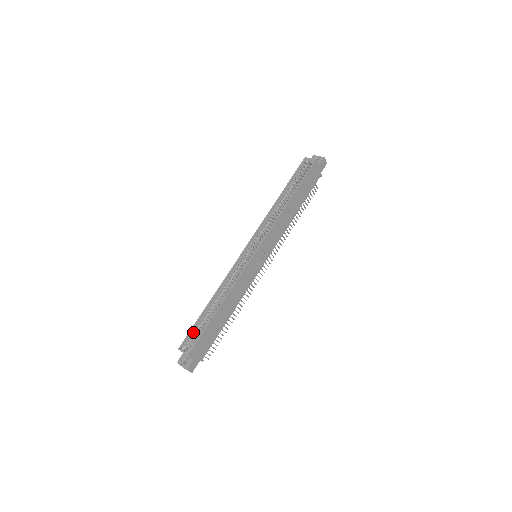
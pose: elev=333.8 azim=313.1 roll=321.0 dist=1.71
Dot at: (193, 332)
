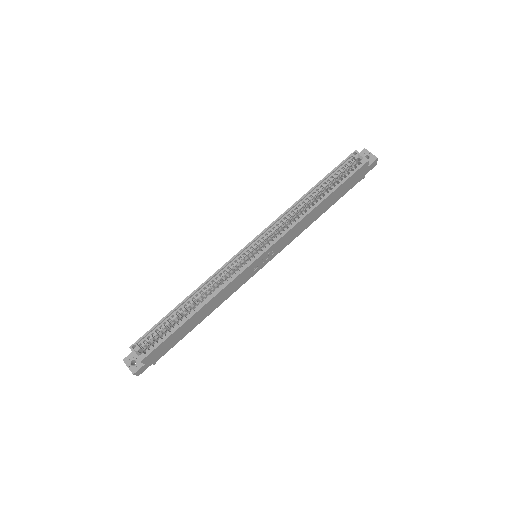
Dot at: (154, 332)
